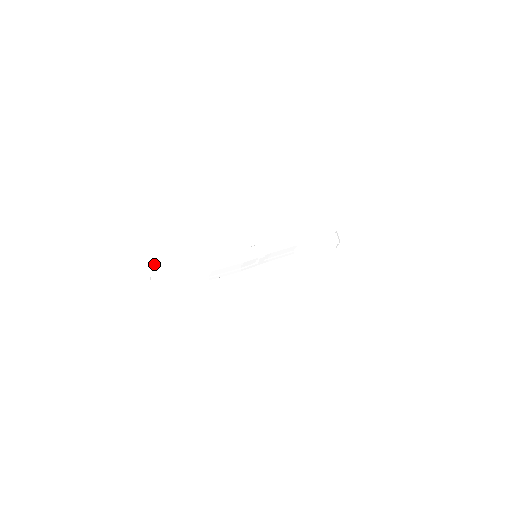
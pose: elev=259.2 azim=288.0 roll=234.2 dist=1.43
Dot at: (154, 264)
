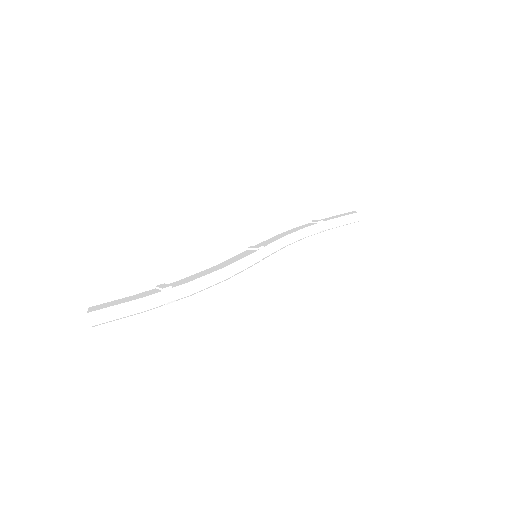
Dot at: (159, 285)
